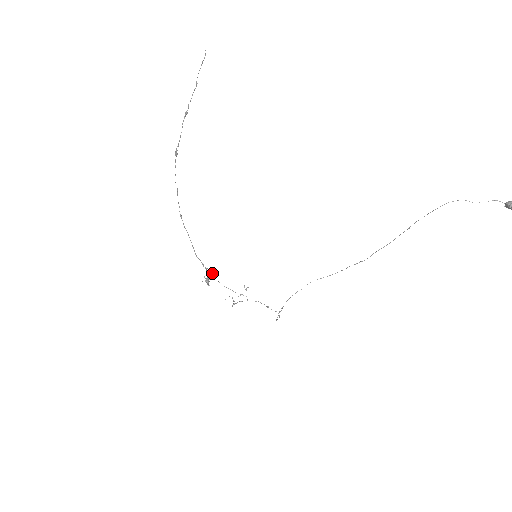
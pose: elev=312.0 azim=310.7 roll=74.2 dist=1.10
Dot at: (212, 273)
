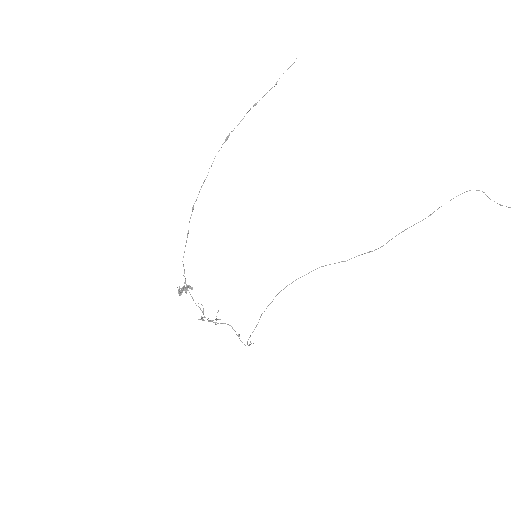
Dot at: (189, 286)
